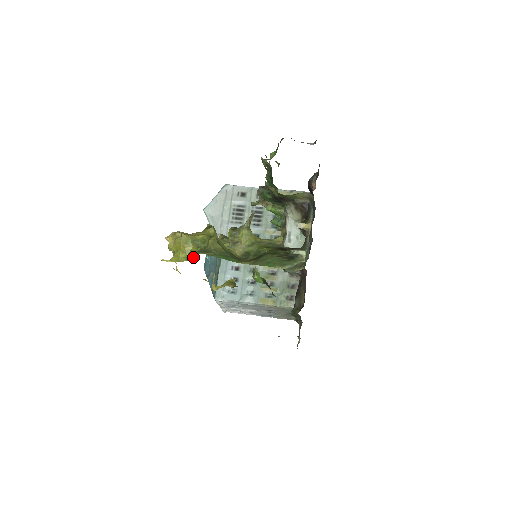
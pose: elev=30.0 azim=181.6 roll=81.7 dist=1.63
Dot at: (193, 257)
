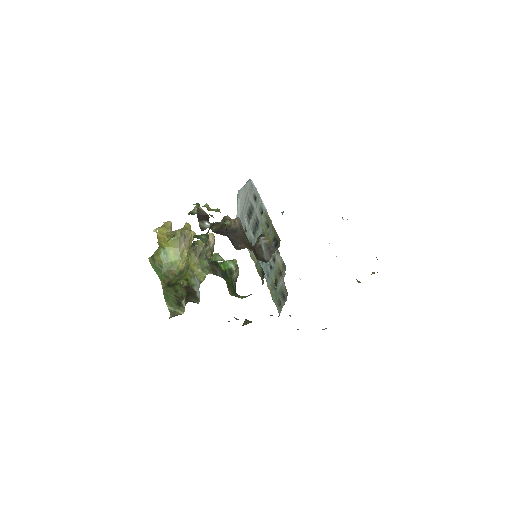
Dot at: occluded
